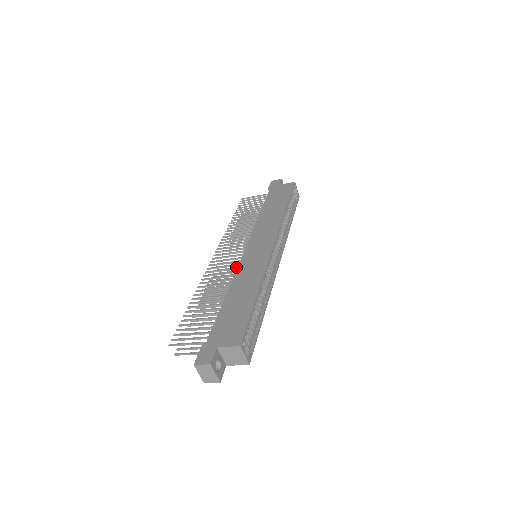
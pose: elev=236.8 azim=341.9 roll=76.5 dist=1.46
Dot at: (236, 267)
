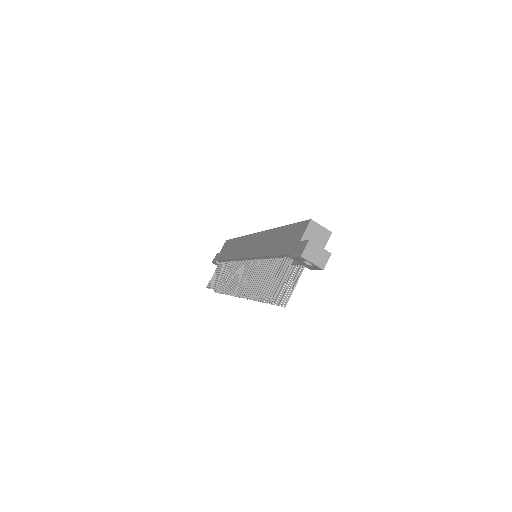
Dot at: occluded
